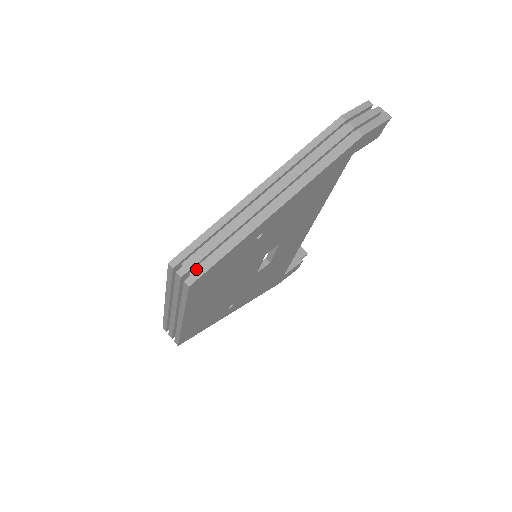
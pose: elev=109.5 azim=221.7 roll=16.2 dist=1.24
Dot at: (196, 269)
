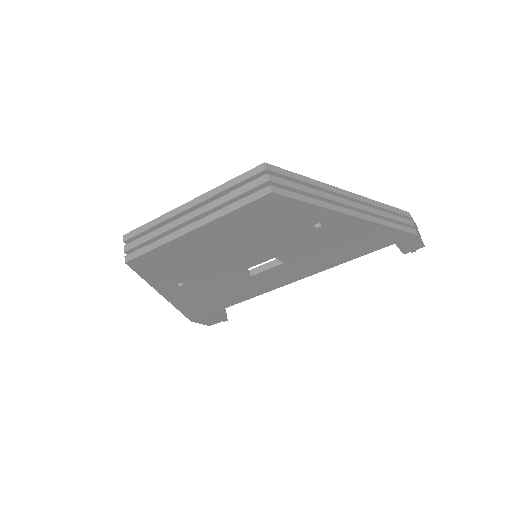
Dot at: occluded
